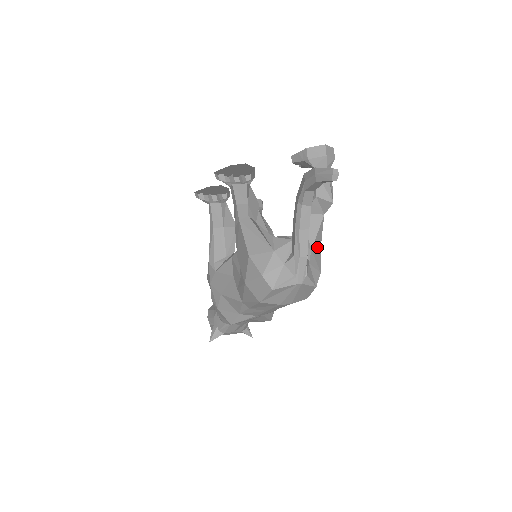
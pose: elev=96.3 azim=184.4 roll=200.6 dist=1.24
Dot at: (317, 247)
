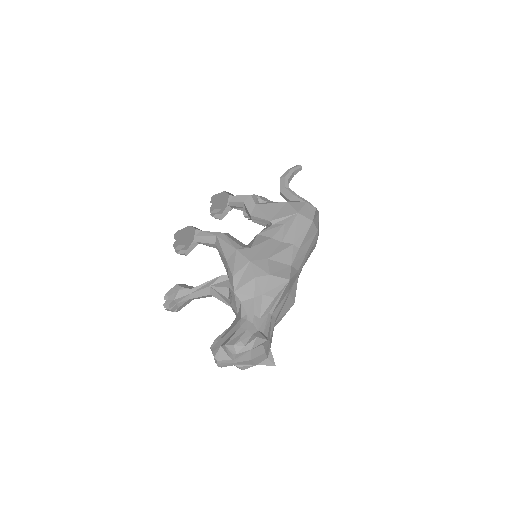
Dot at: occluded
